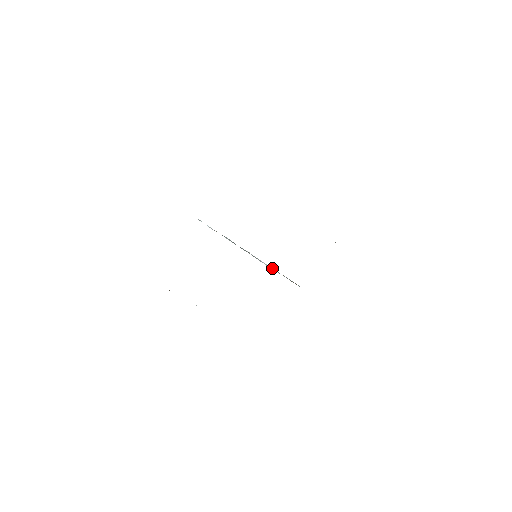
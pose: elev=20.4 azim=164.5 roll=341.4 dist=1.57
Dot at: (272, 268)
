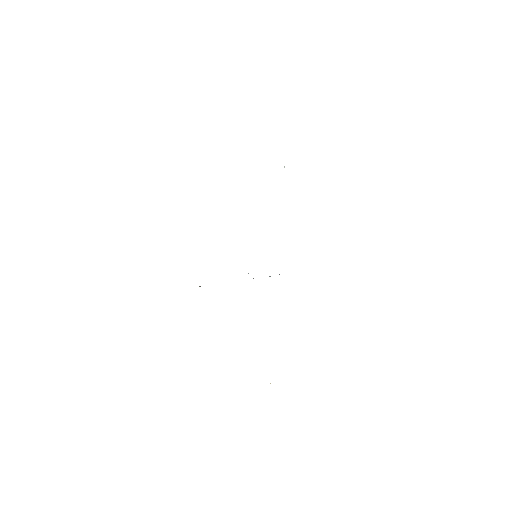
Dot at: occluded
